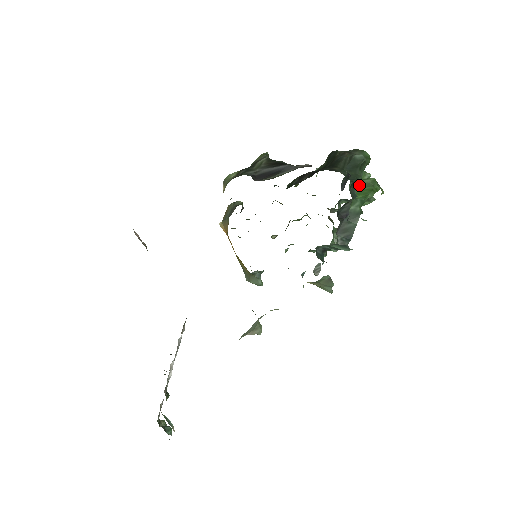
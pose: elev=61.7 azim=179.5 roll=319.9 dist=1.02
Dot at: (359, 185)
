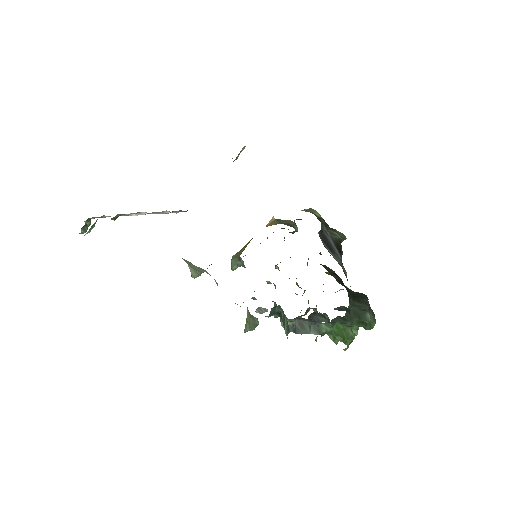
Dot at: (345, 326)
